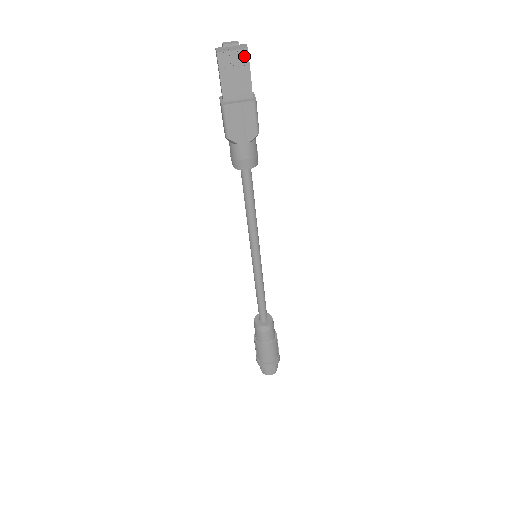
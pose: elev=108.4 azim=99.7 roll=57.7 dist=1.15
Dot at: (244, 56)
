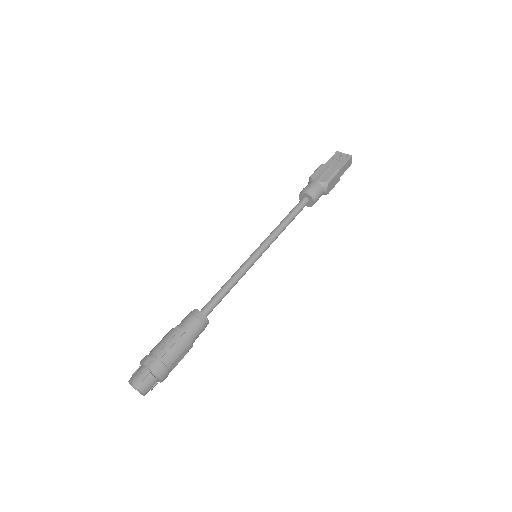
Dot at: (348, 157)
